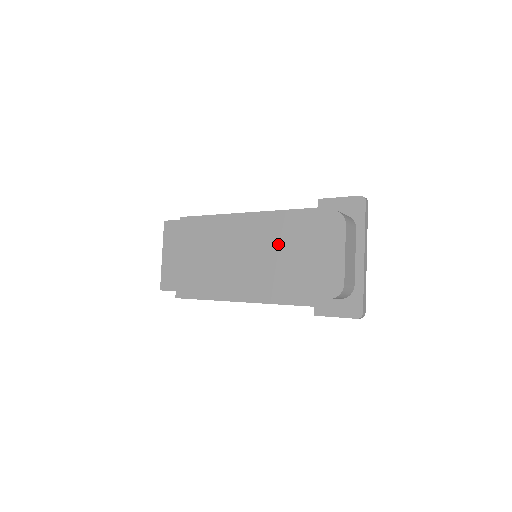
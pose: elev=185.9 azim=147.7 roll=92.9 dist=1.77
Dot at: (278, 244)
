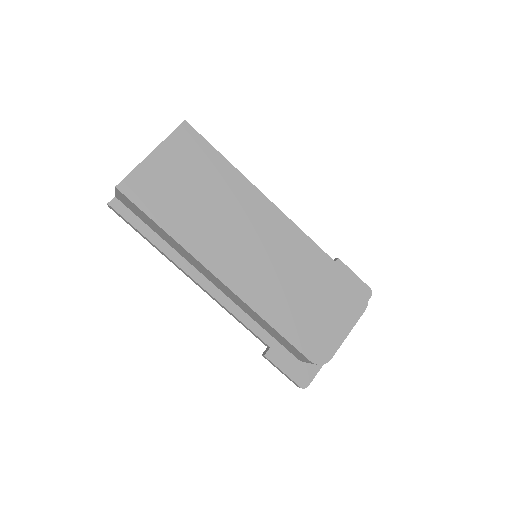
Dot at: (298, 272)
